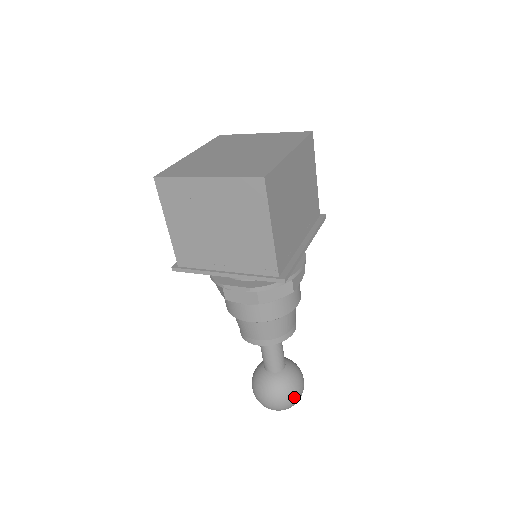
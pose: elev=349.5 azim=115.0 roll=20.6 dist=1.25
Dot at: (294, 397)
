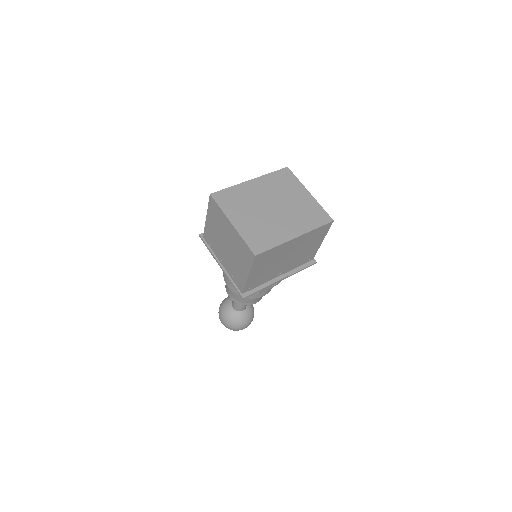
Dot at: (237, 328)
